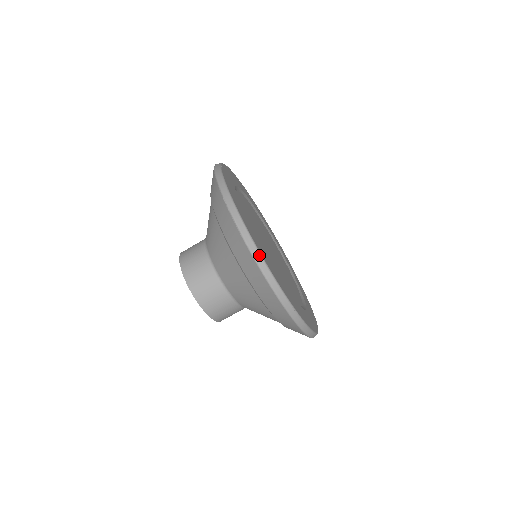
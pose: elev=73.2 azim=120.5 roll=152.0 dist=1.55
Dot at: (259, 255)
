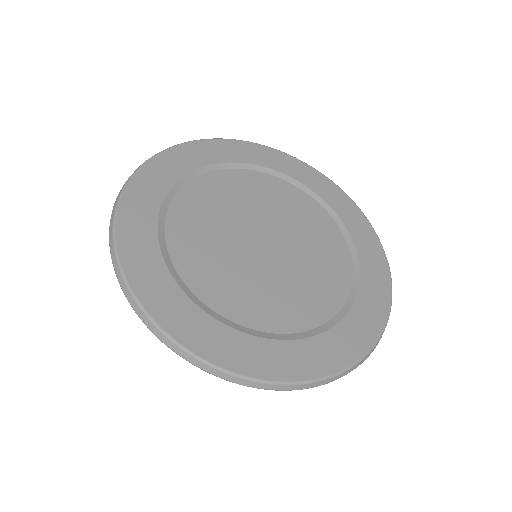
Dot at: (200, 362)
